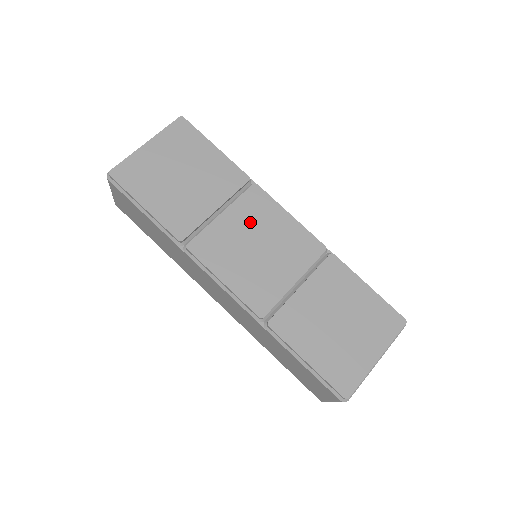
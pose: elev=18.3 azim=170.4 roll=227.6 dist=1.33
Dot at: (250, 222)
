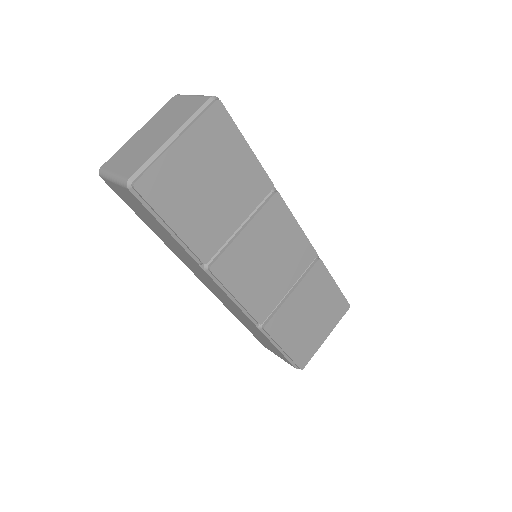
Dot at: (266, 236)
